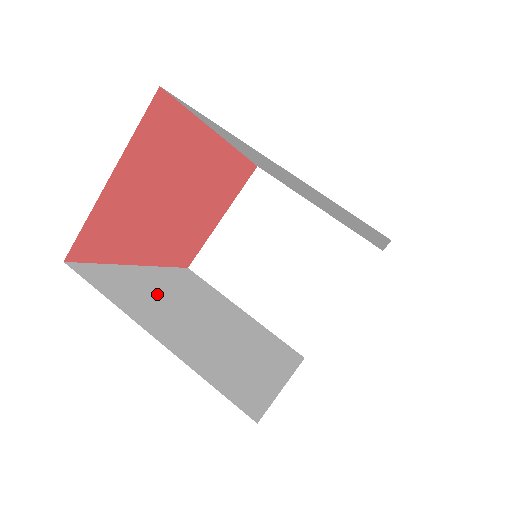
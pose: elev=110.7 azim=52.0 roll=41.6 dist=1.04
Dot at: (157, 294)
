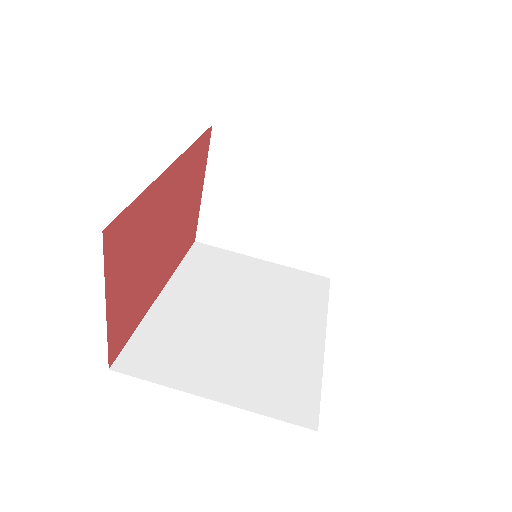
Dot at: (189, 326)
